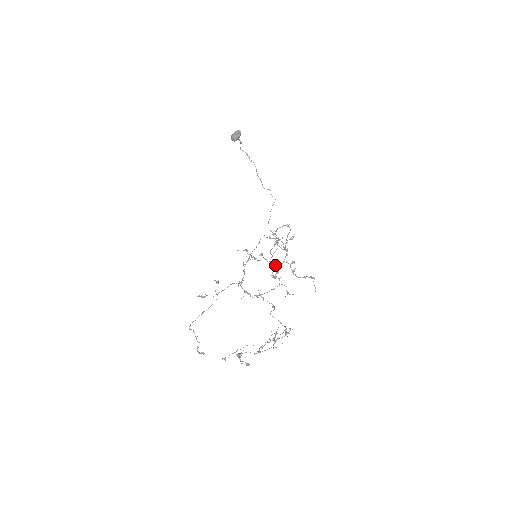
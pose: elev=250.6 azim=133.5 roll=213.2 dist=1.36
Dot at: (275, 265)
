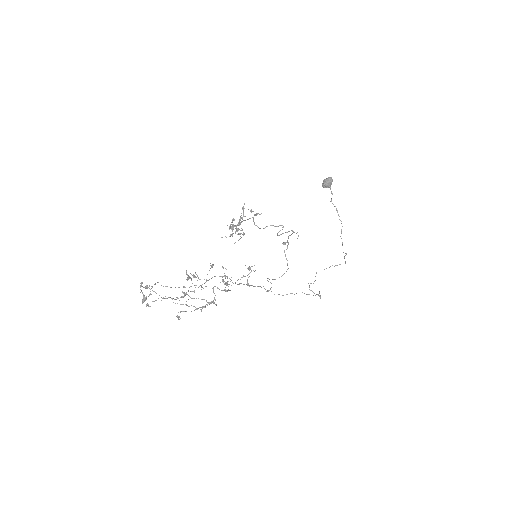
Dot at: (232, 226)
